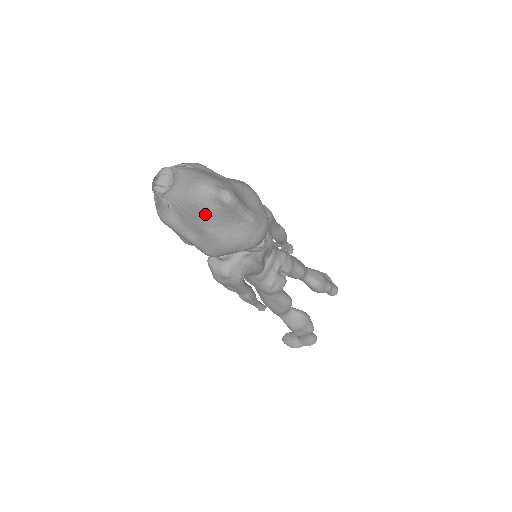
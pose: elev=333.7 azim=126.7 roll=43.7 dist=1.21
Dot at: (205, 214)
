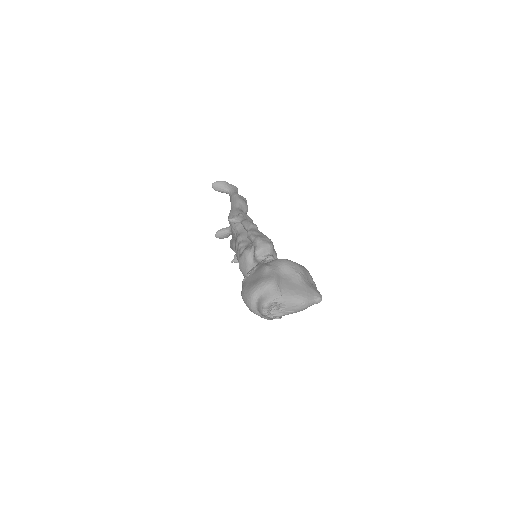
Dot at: occluded
